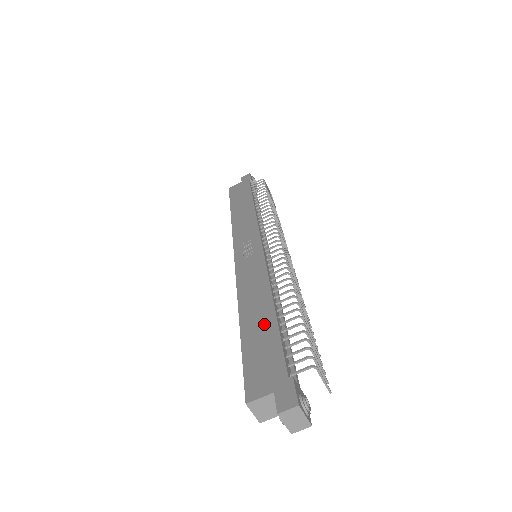
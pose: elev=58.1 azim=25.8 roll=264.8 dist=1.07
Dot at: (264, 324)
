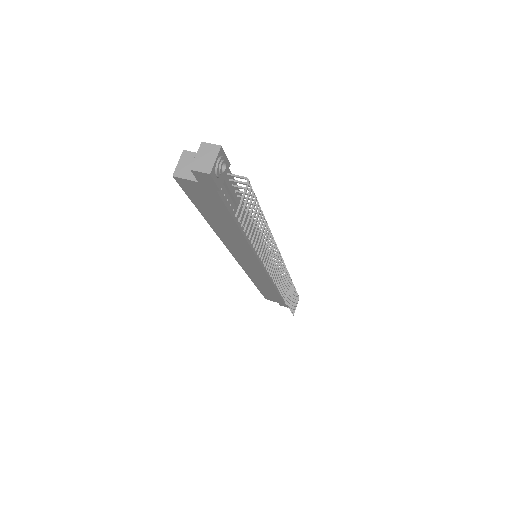
Dot at: occluded
